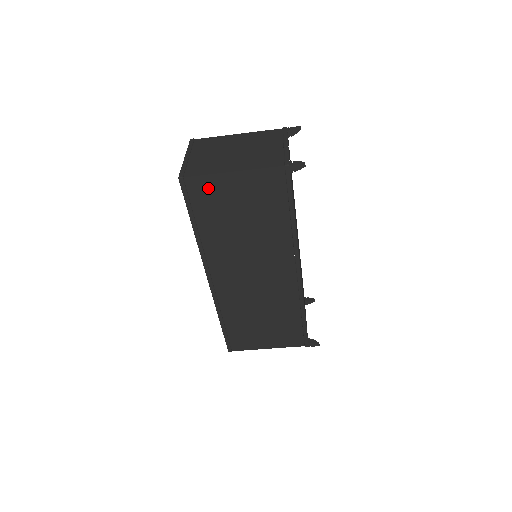
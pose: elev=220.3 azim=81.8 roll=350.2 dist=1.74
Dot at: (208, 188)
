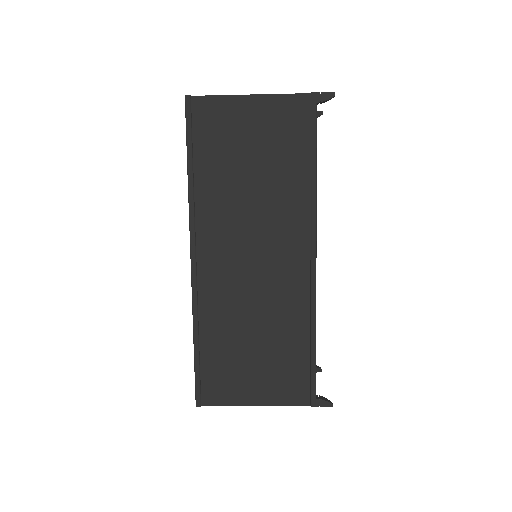
Dot at: (217, 114)
